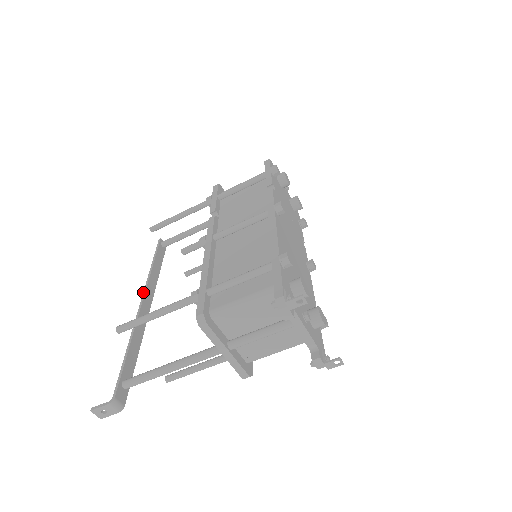
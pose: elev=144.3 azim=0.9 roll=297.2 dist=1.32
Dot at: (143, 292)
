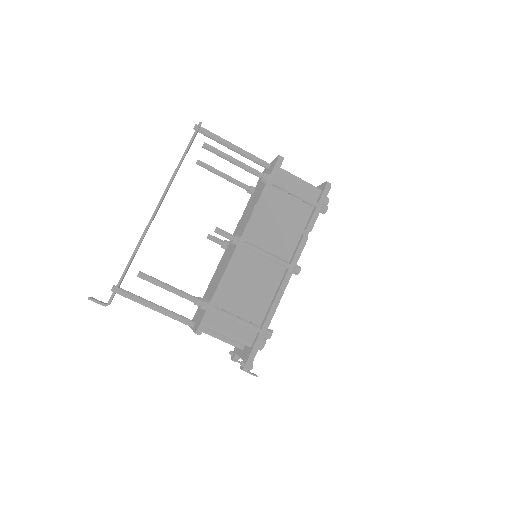
Dot at: (161, 198)
